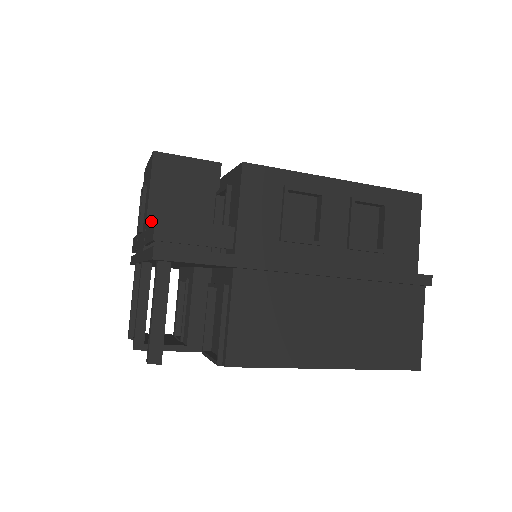
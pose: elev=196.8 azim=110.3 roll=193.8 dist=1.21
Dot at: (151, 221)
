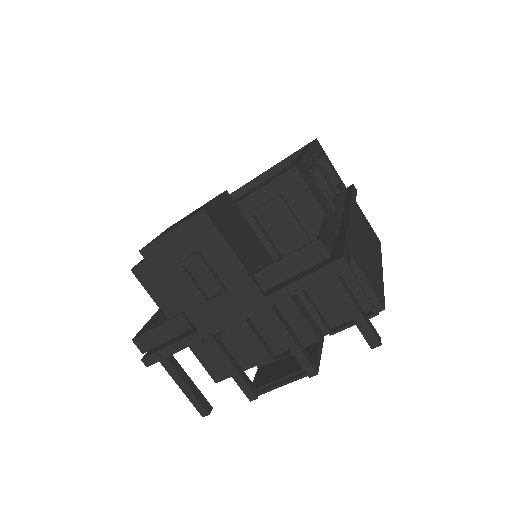
Dot at: (295, 253)
